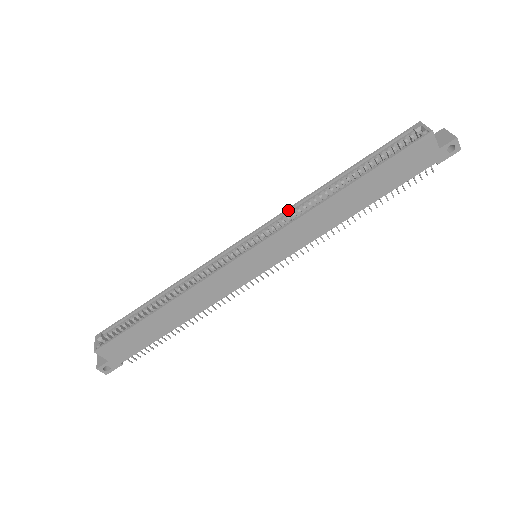
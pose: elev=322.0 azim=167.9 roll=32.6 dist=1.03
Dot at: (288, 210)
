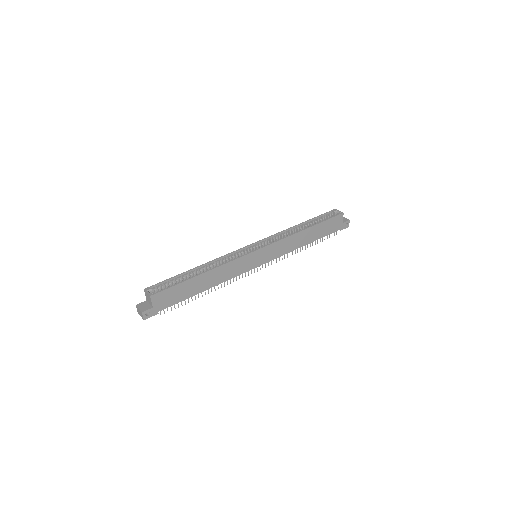
Dot at: (276, 234)
